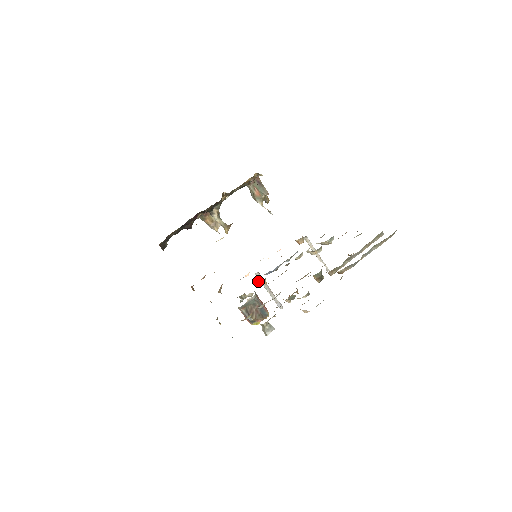
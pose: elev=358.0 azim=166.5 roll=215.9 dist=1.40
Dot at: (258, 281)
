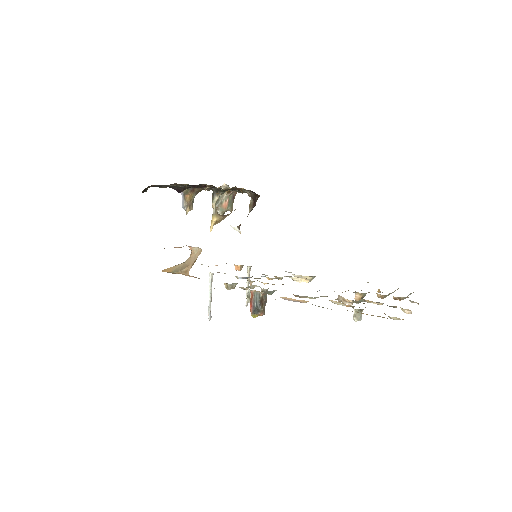
Dot at: occluded
